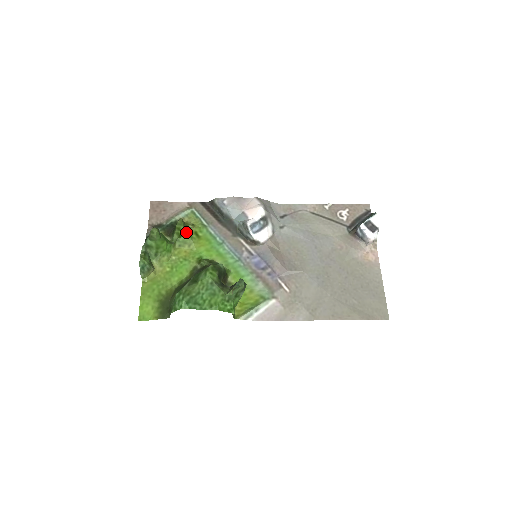
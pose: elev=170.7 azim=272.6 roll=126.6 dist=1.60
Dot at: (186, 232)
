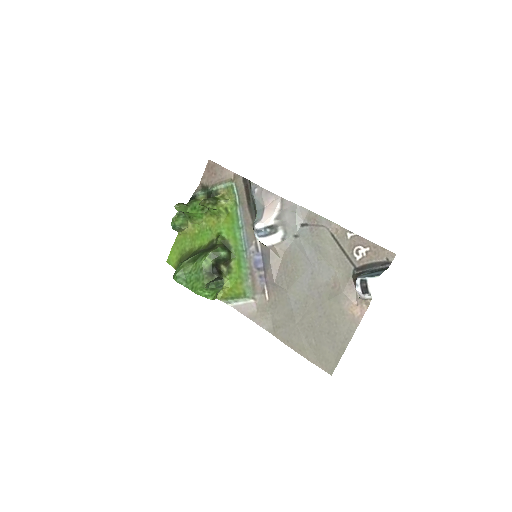
Dot at: (214, 208)
